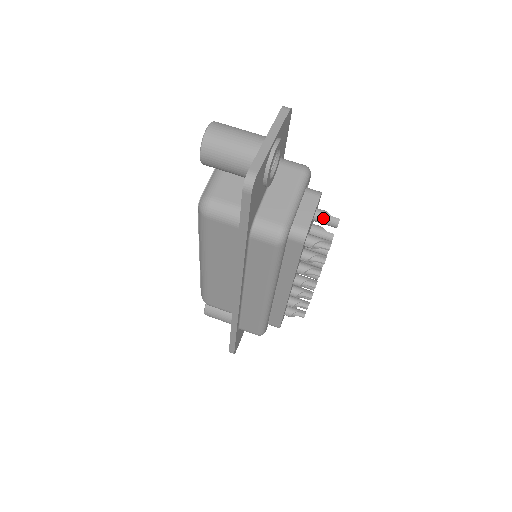
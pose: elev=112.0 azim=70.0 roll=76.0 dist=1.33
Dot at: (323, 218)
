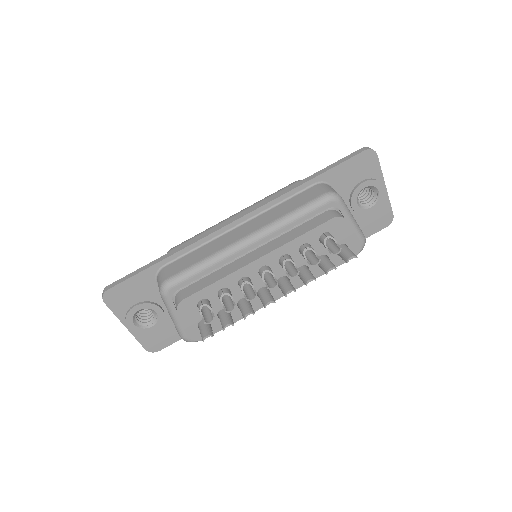
Dot at: (348, 249)
